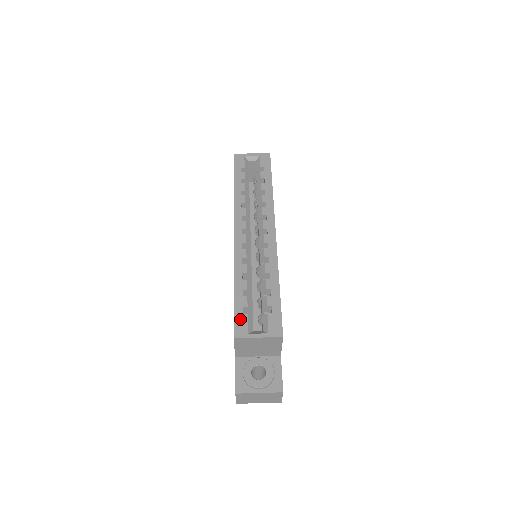
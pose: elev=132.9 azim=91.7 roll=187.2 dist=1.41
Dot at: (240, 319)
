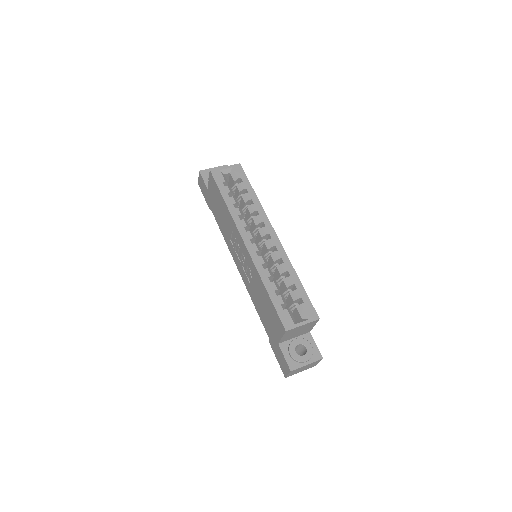
Dot at: (284, 315)
